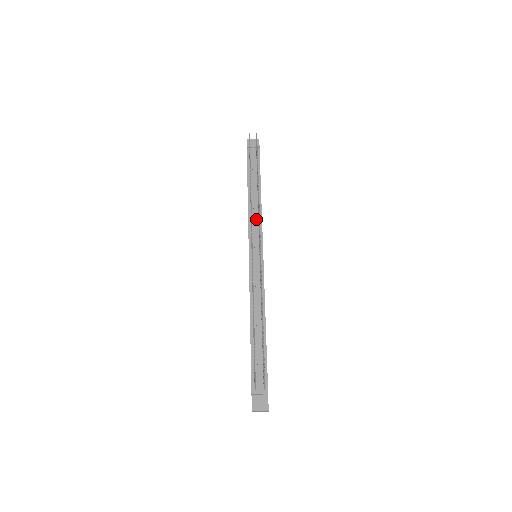
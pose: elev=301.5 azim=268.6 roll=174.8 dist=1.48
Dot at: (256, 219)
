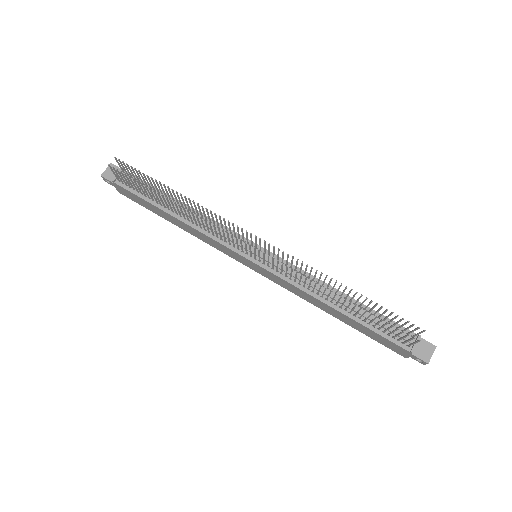
Dot at: occluded
